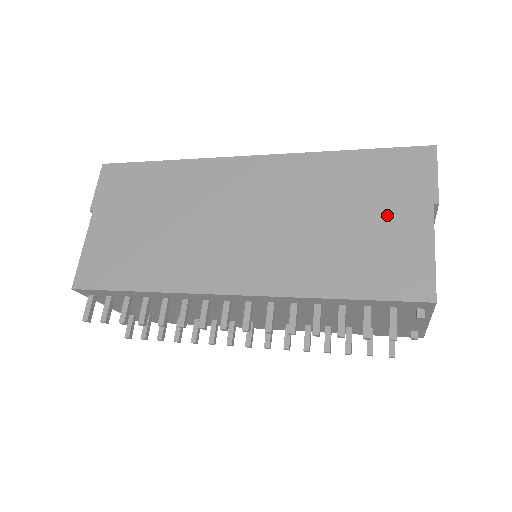
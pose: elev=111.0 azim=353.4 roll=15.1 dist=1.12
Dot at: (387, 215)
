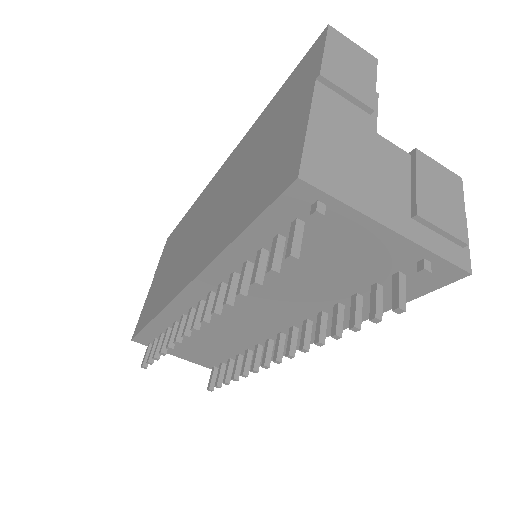
Dot at: (282, 127)
